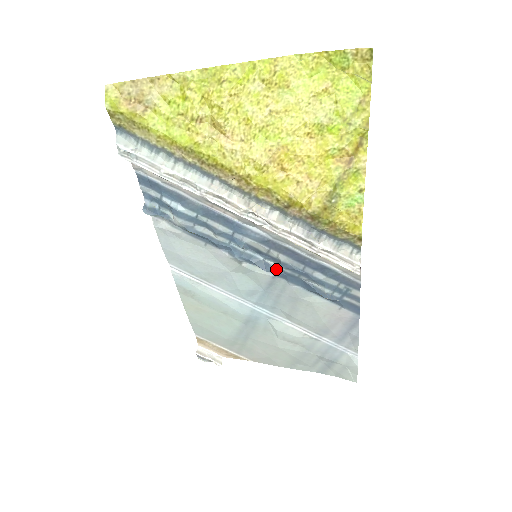
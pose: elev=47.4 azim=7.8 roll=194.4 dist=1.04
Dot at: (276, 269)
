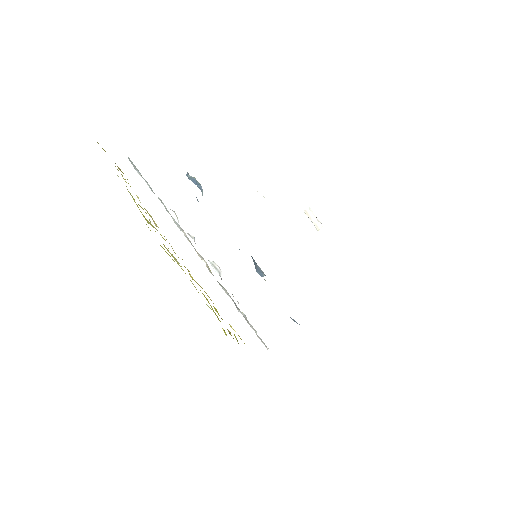
Dot at: (265, 275)
